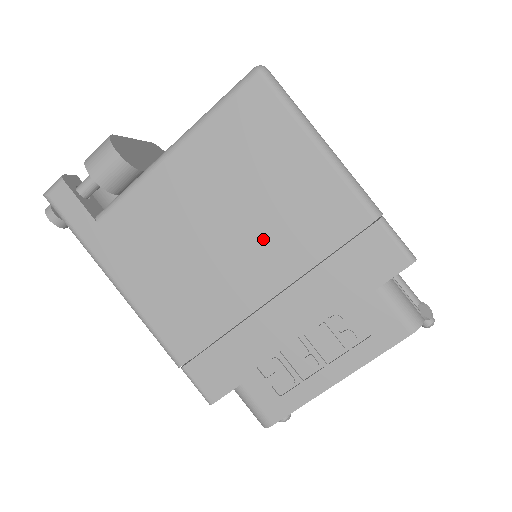
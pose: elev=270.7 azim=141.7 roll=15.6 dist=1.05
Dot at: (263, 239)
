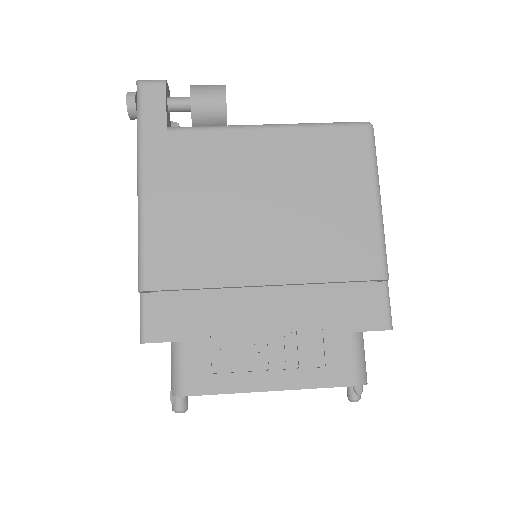
Dot at: (292, 236)
